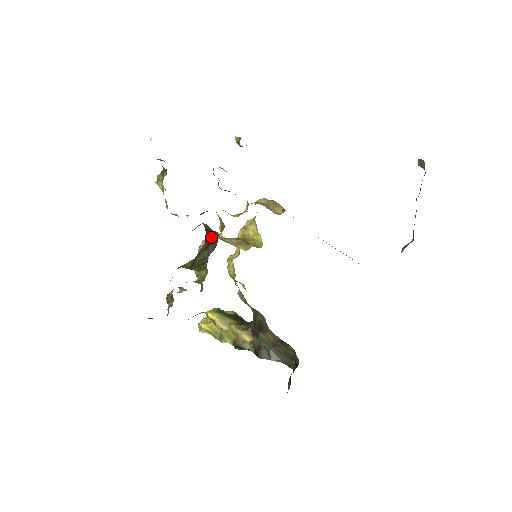
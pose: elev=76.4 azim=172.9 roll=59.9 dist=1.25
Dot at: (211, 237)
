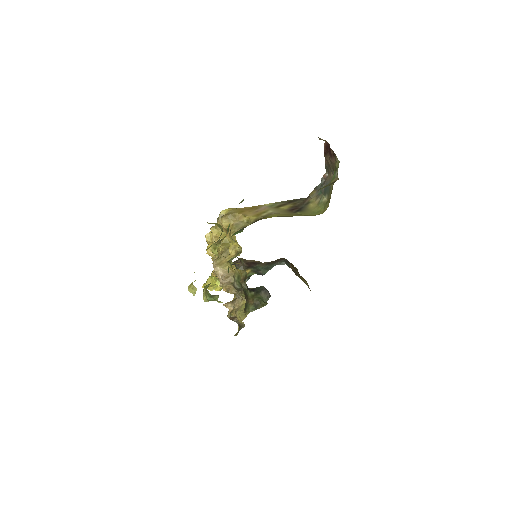
Dot at: (257, 289)
